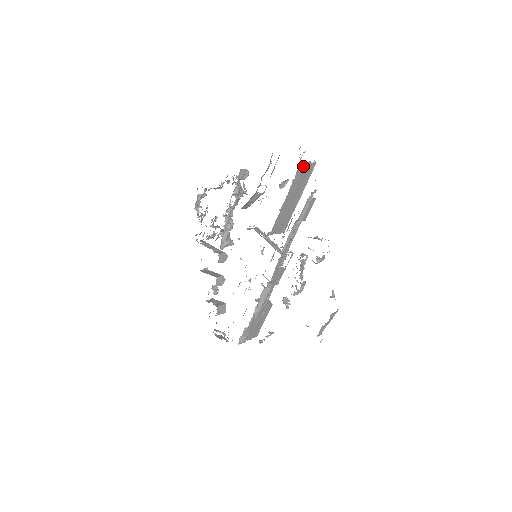
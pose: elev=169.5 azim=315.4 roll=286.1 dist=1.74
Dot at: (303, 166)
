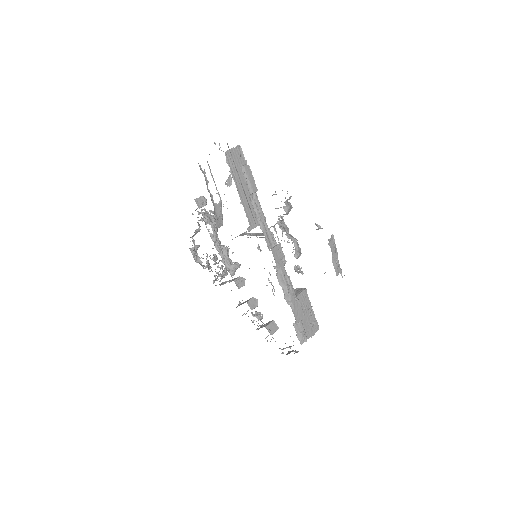
Dot at: (229, 155)
